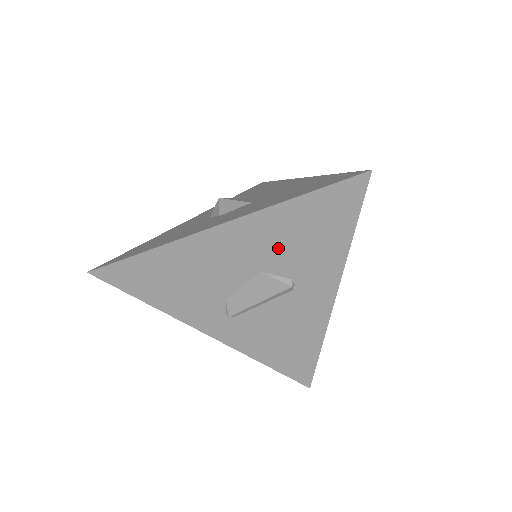
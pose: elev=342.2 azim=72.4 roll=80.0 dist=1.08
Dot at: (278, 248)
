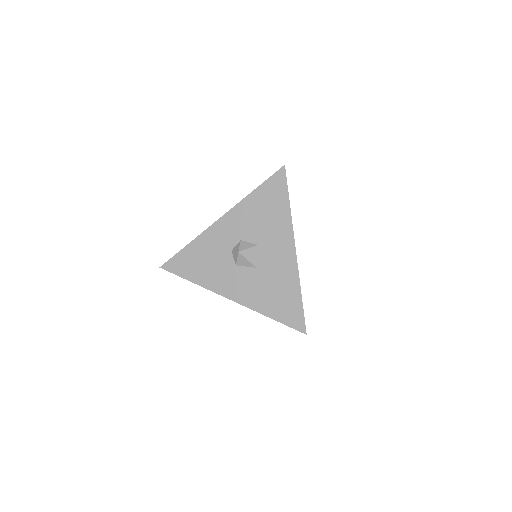
Dot at: occluded
